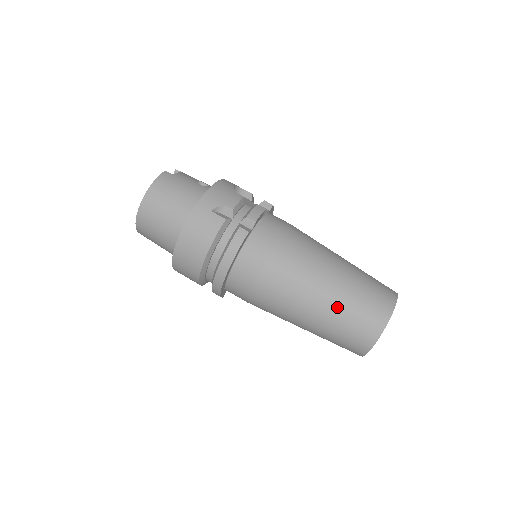
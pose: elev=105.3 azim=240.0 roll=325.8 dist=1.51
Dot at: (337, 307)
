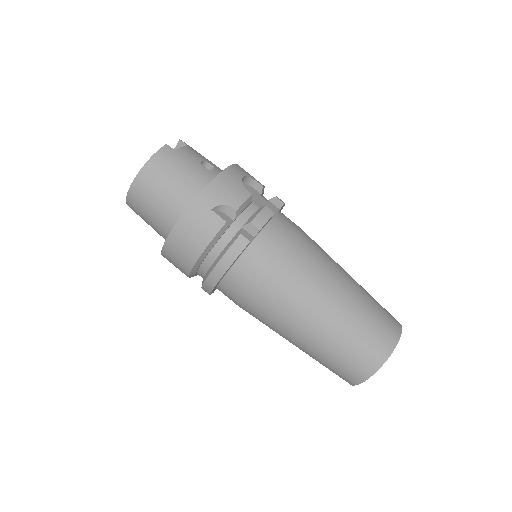
Dot at: (333, 338)
